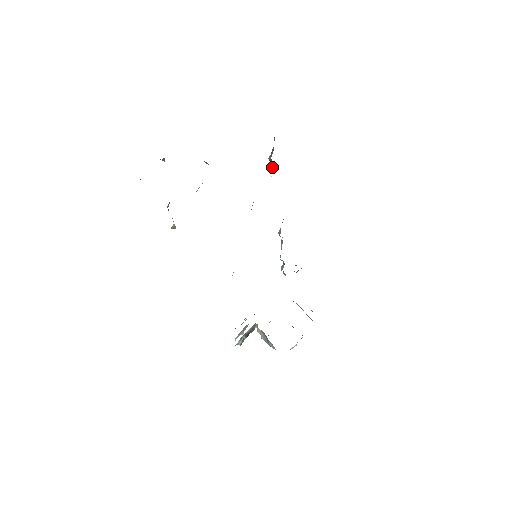
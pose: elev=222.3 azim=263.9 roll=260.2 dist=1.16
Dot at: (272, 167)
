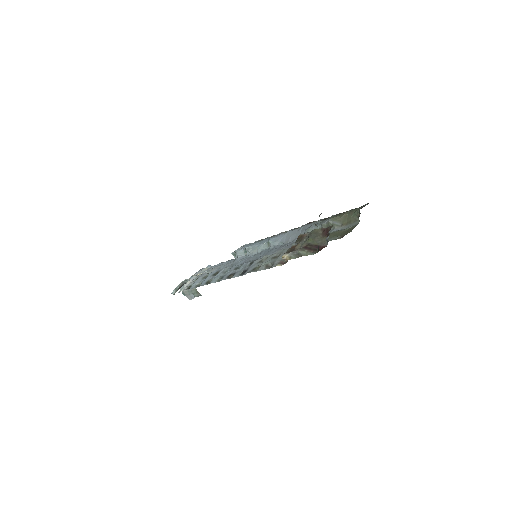
Dot at: (326, 226)
